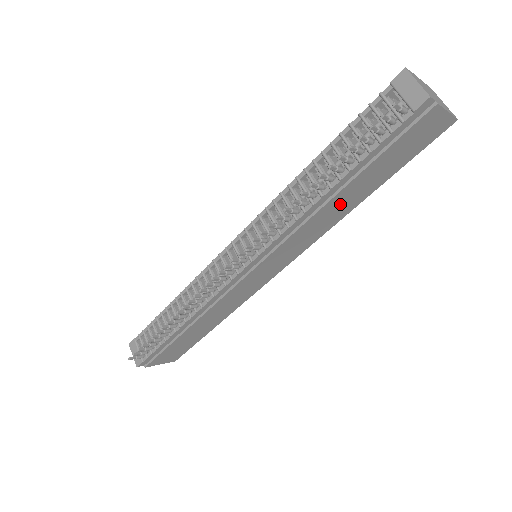
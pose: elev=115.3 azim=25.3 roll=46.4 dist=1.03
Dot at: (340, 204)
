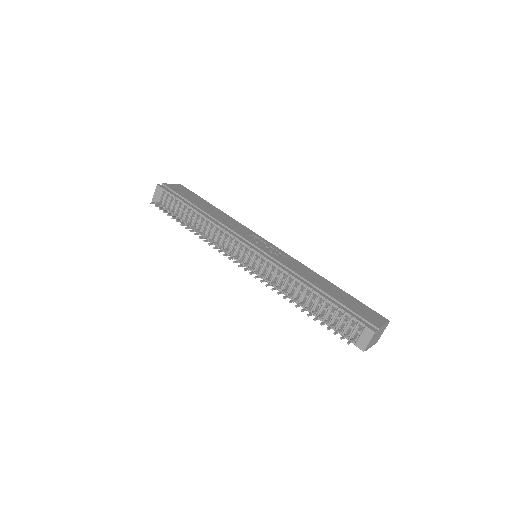
Dot at: occluded
